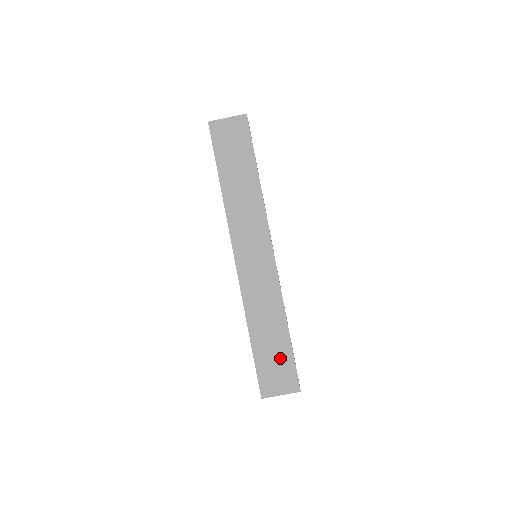
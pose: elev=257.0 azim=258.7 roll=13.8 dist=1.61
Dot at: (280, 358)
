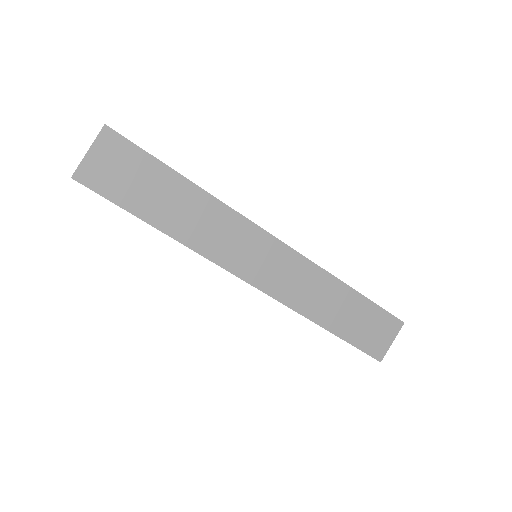
Dot at: (367, 318)
